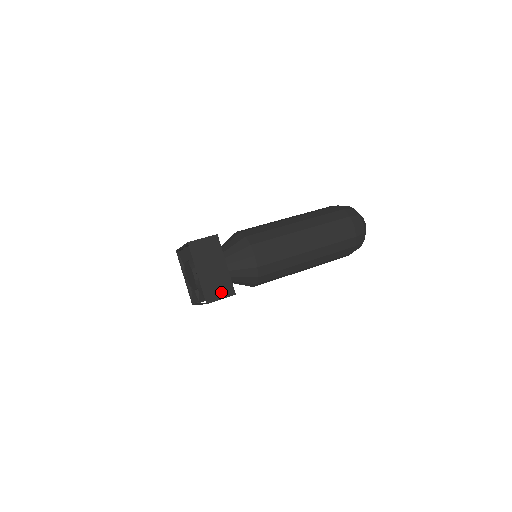
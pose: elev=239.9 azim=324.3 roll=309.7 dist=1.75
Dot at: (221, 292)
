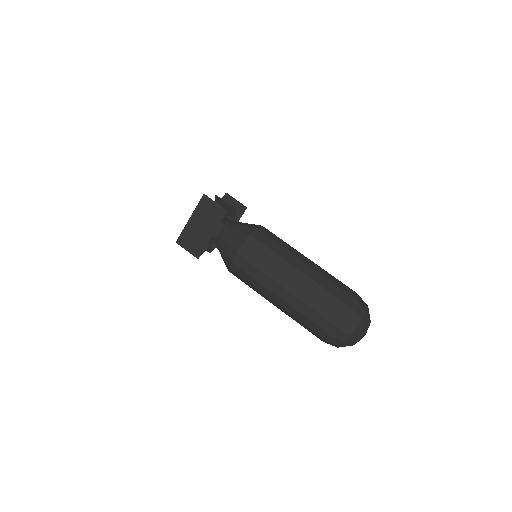
Dot at: (191, 247)
